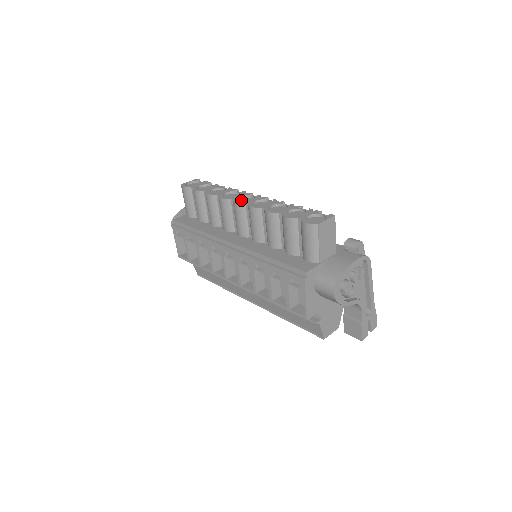
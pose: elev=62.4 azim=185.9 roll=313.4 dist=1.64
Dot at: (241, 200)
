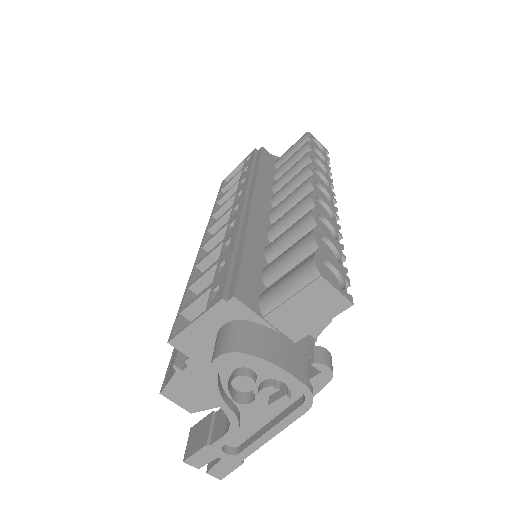
Dot at: (318, 189)
